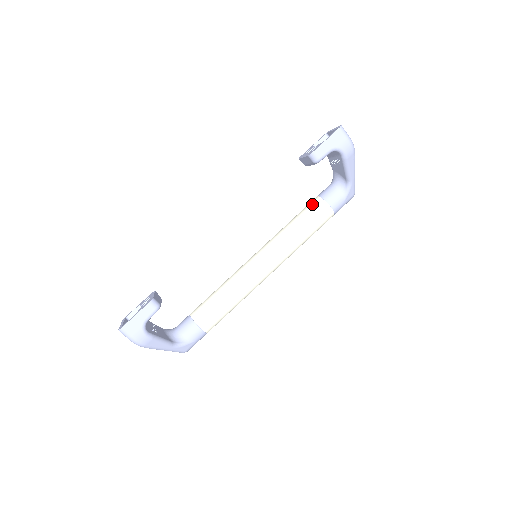
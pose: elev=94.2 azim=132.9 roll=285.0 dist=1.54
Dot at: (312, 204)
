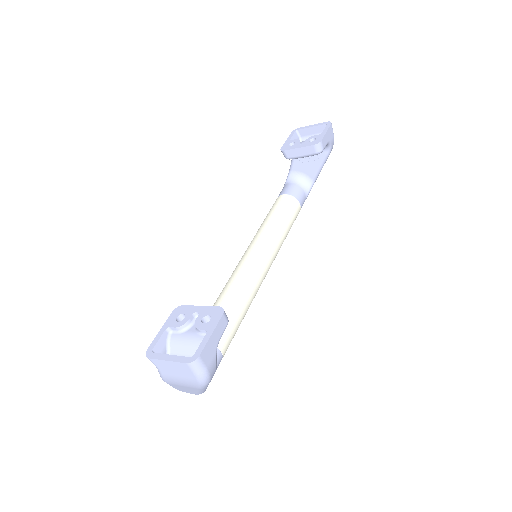
Dot at: (285, 201)
